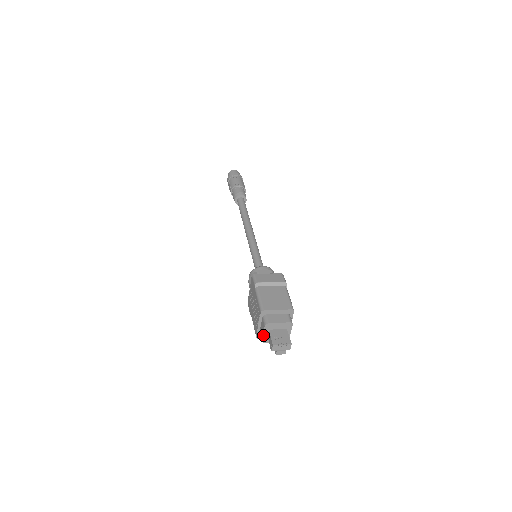
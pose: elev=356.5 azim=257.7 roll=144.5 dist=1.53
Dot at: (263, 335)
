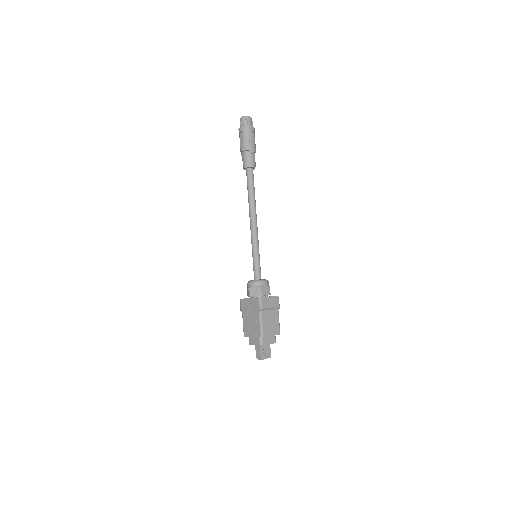
Dot at: occluded
